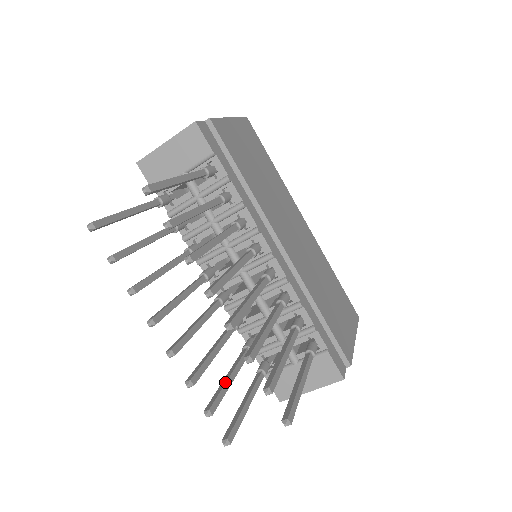
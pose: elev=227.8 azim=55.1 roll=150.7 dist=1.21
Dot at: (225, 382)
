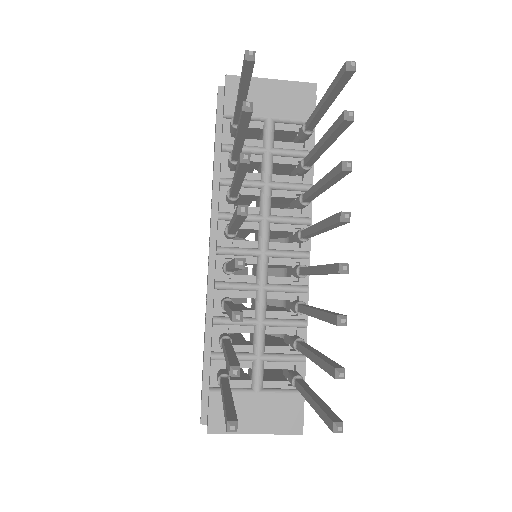
Dot at: (234, 352)
